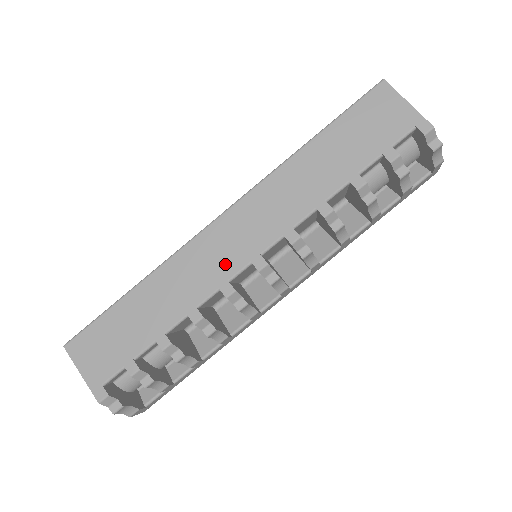
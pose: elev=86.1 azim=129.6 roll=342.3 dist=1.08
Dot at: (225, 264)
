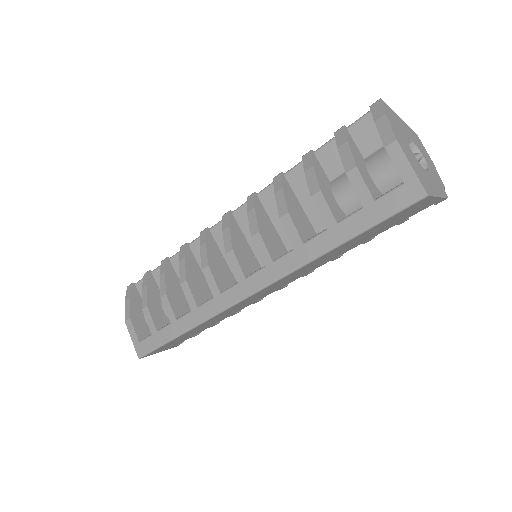
Dot at: occluded
